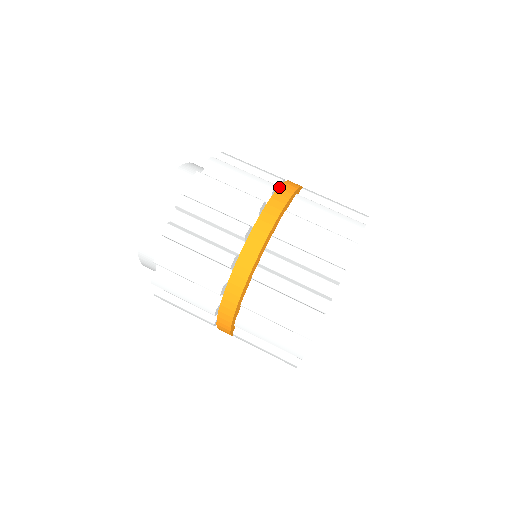
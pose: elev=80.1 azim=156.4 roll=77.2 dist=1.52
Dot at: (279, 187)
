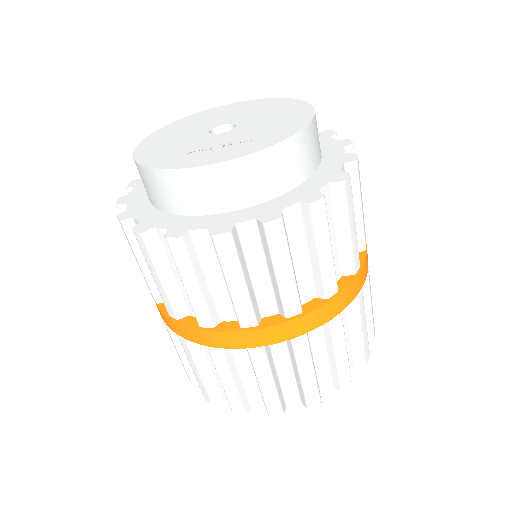
Dot at: (360, 272)
